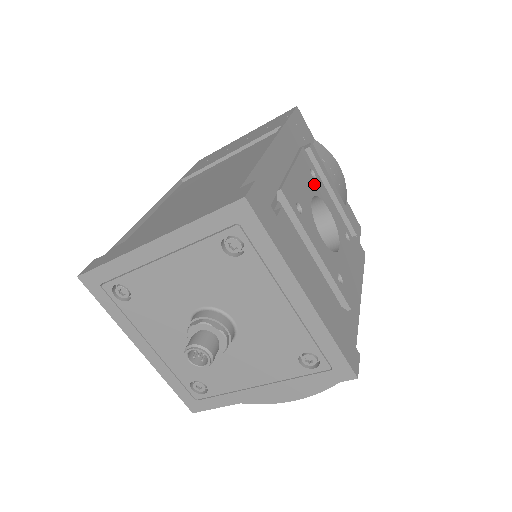
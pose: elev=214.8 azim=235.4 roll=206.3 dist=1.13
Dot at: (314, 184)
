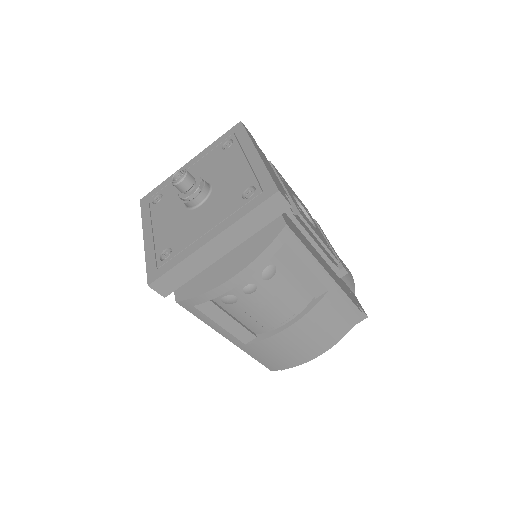
Dot at: (306, 210)
